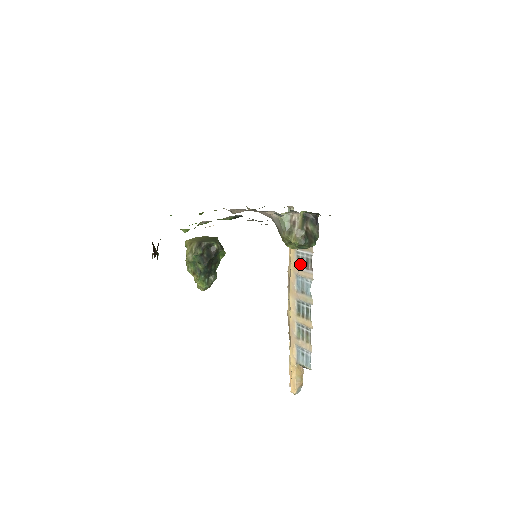
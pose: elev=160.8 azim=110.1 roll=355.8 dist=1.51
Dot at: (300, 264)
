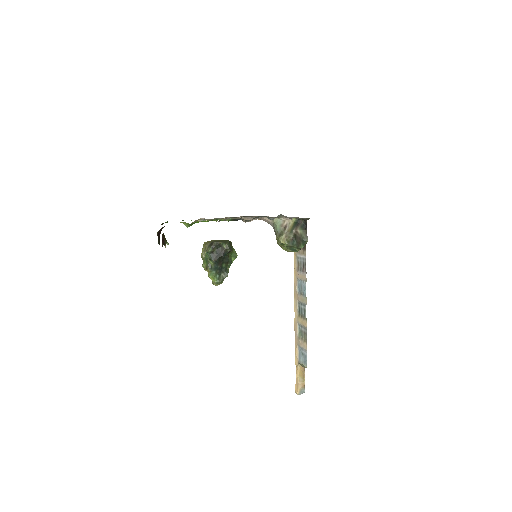
Dot at: (299, 268)
